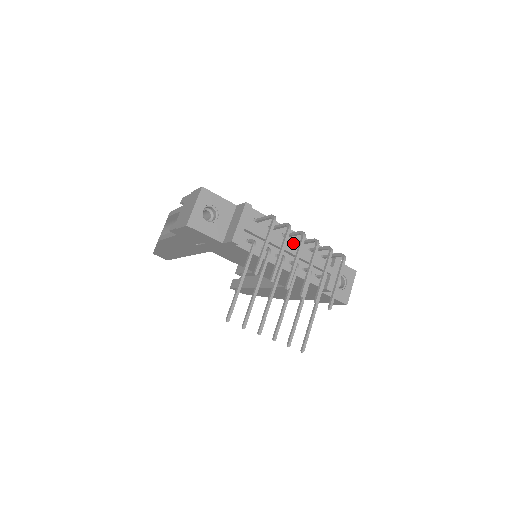
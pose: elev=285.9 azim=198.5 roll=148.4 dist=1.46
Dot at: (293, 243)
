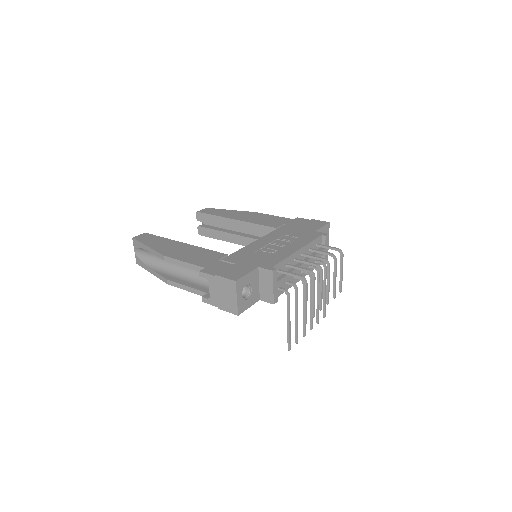
Dot at: (300, 258)
